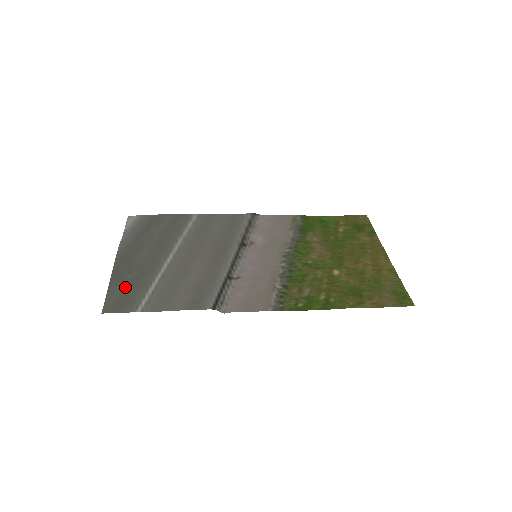
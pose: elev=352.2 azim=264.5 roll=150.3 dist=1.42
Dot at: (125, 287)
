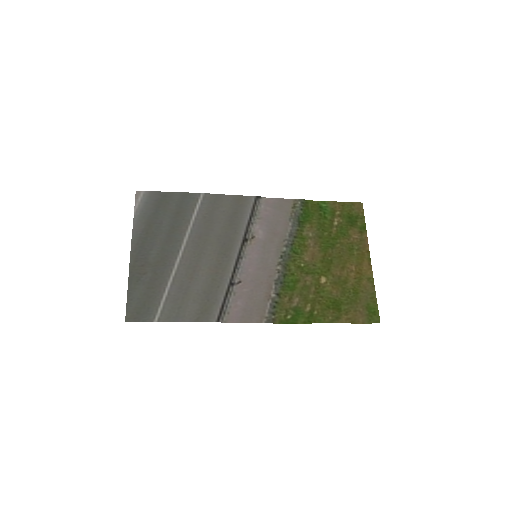
Dot at: (142, 292)
